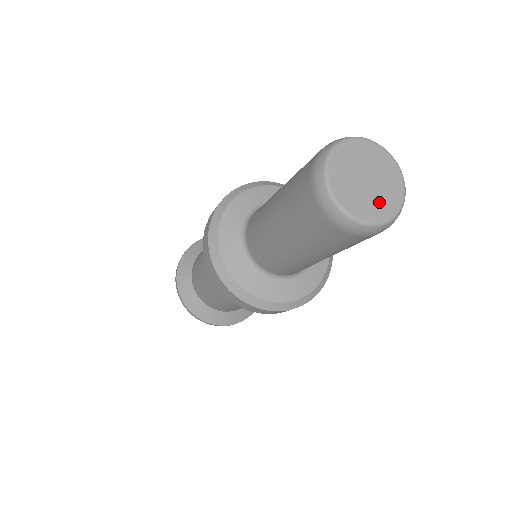
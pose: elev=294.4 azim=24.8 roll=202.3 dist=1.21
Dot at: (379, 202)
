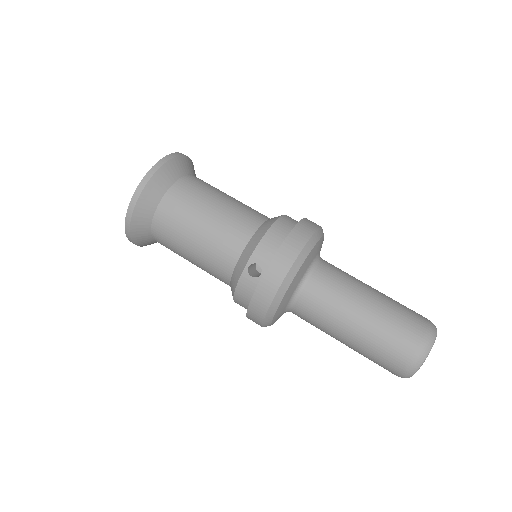
Dot at: occluded
